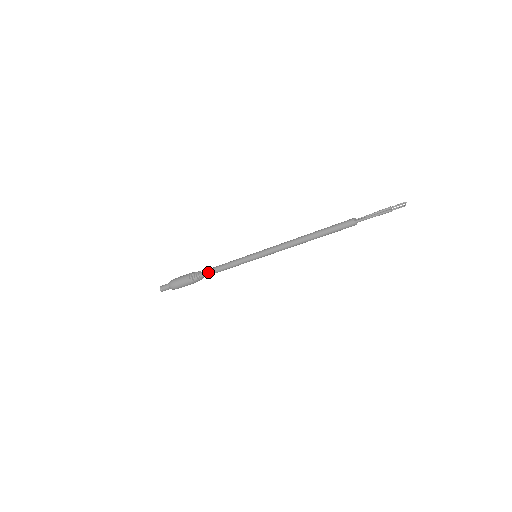
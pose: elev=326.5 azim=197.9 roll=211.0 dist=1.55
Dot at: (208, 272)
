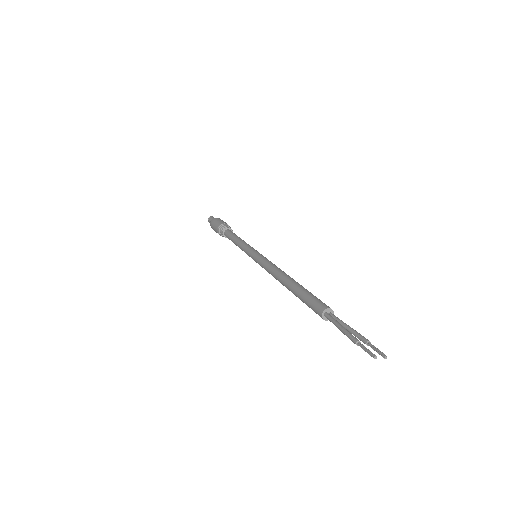
Dot at: (229, 234)
